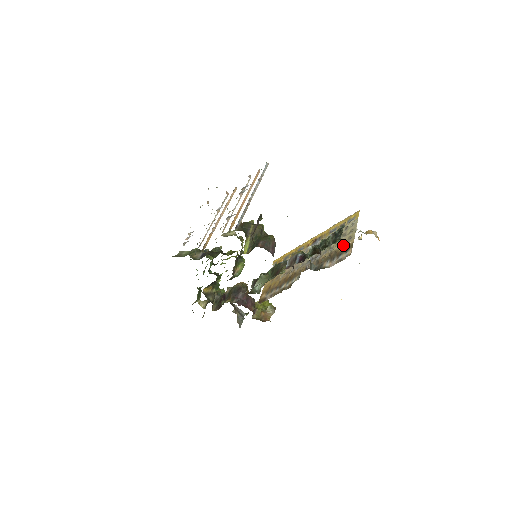
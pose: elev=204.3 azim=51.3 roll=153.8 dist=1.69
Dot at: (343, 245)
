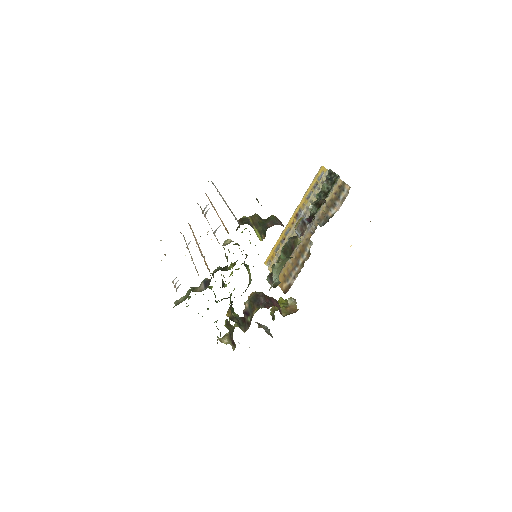
Dot at: (334, 191)
